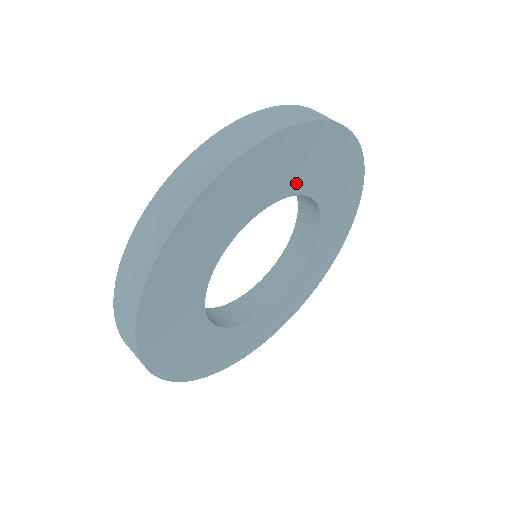
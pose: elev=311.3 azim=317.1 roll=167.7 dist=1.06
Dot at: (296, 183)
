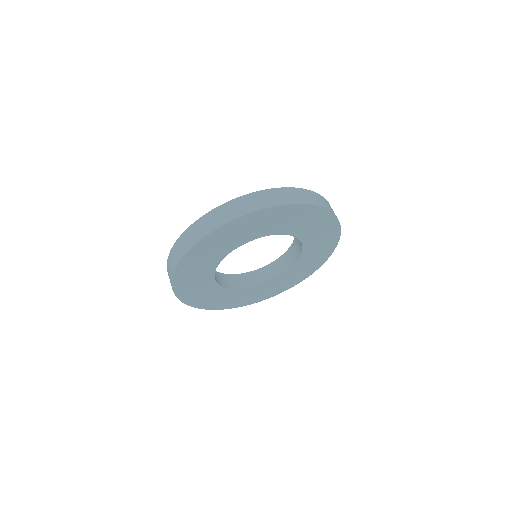
Dot at: (266, 231)
